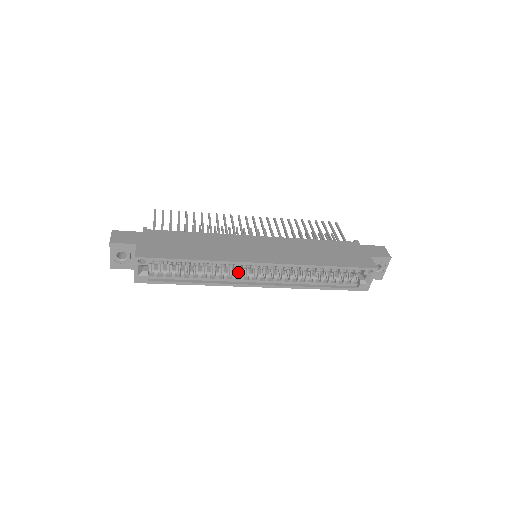
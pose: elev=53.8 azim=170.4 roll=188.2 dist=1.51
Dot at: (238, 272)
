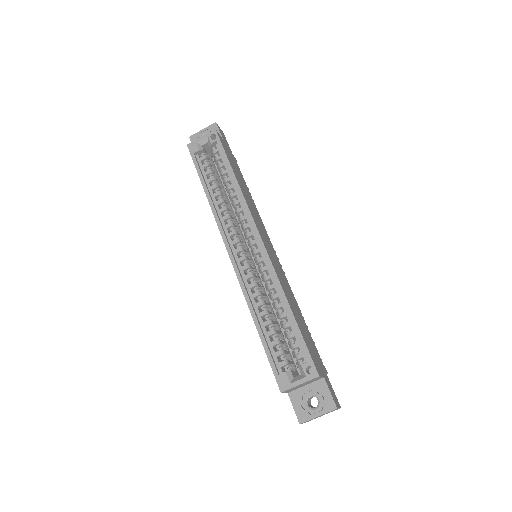
Dot at: occluded
